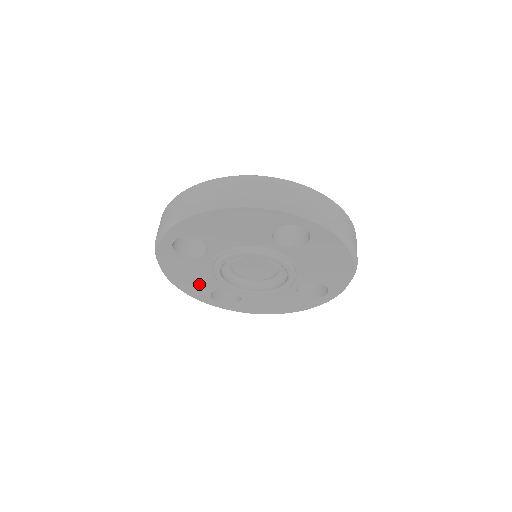
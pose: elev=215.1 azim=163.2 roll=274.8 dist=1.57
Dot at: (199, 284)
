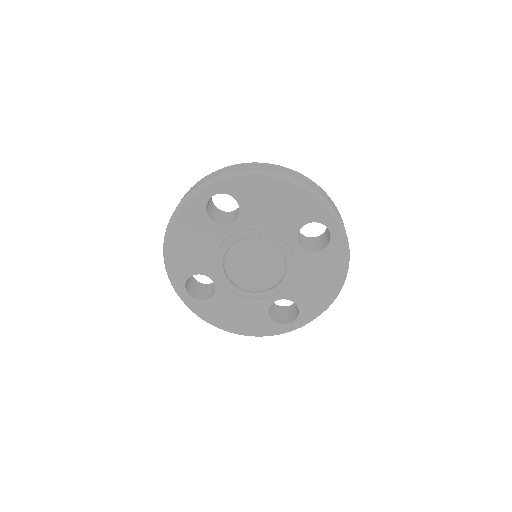
Dot at: (252, 317)
